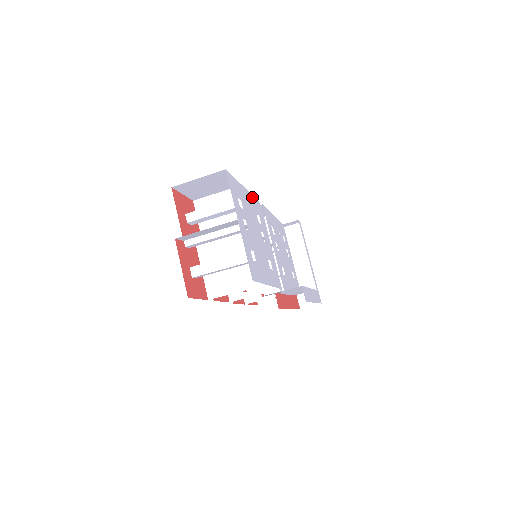
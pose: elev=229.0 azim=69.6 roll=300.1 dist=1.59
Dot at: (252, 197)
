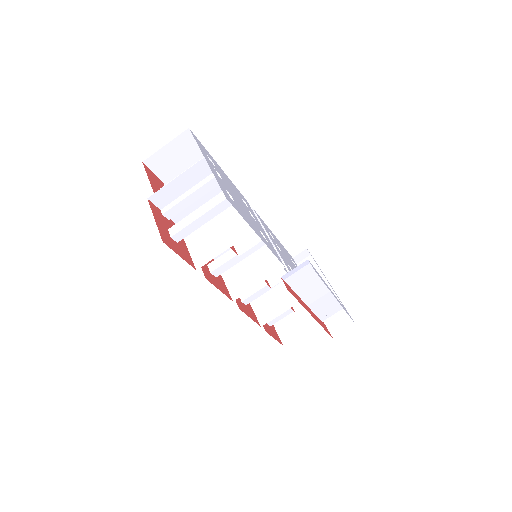
Dot at: (234, 186)
